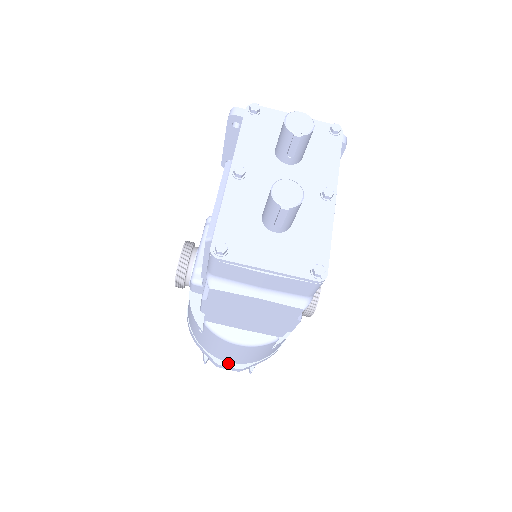
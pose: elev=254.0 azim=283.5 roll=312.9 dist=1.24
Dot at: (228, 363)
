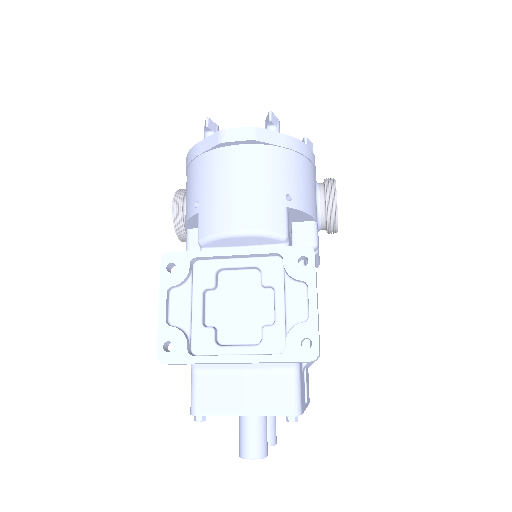
Dot at: occluded
